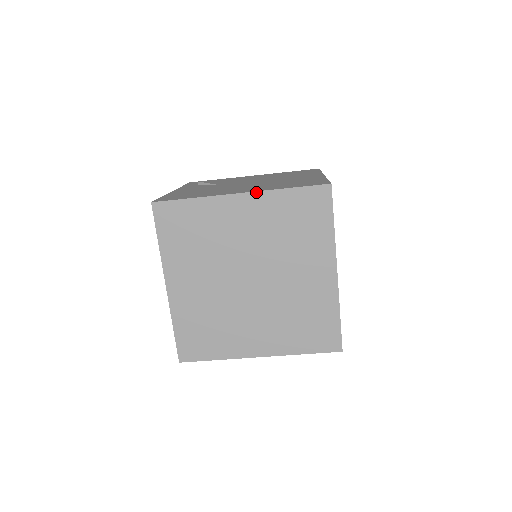
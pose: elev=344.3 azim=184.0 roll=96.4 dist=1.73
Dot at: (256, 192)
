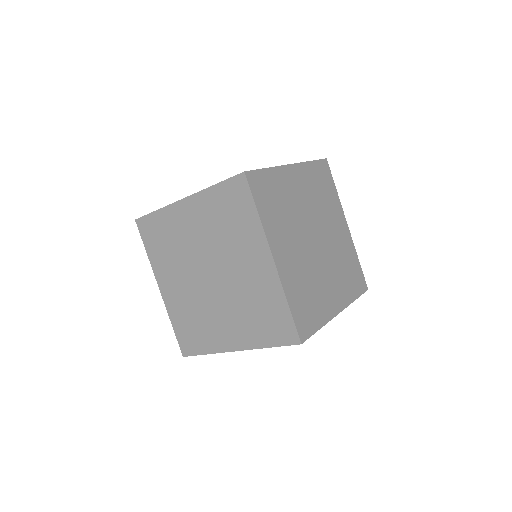
Dot at: (299, 163)
